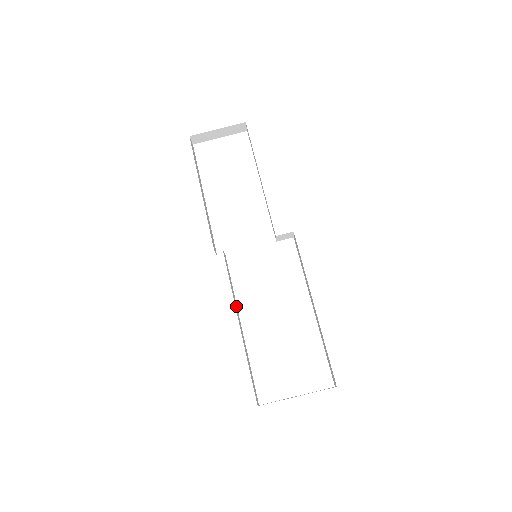
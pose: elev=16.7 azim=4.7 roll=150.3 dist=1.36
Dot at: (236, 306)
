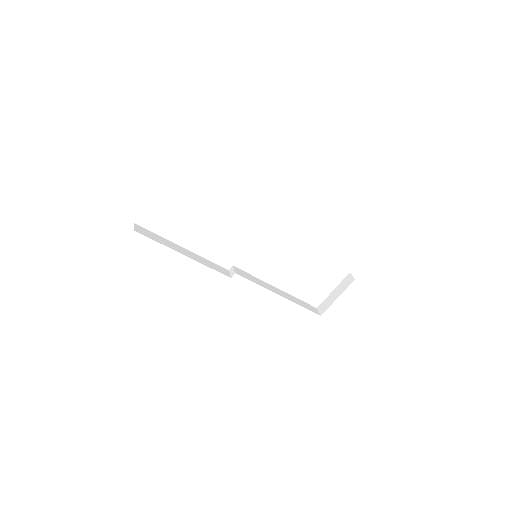
Dot at: (267, 285)
